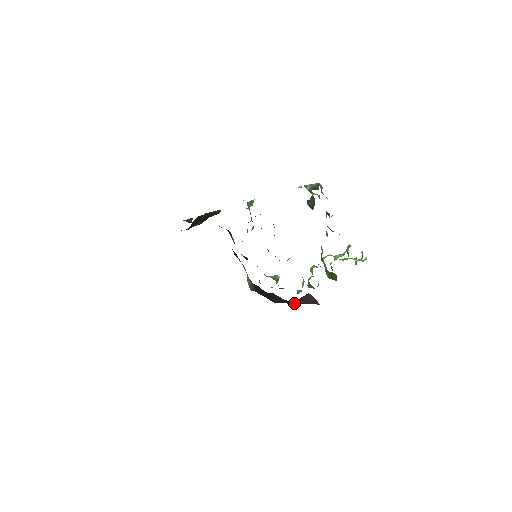
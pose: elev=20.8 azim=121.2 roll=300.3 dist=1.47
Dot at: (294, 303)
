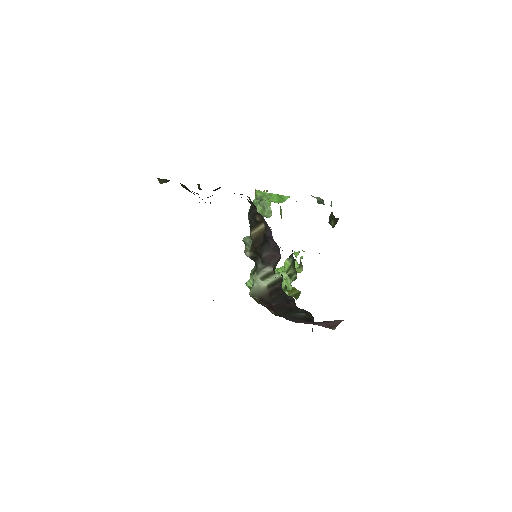
Dot at: (301, 321)
